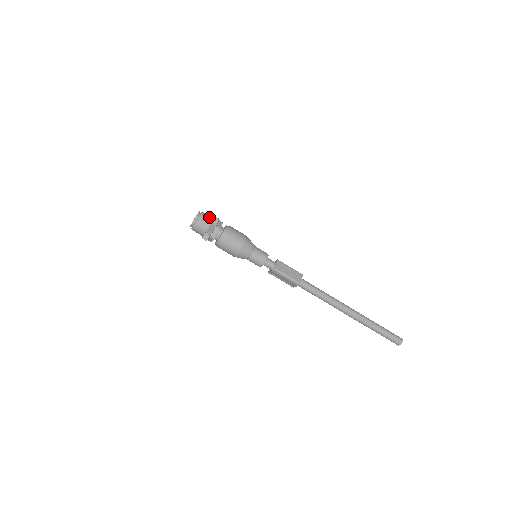
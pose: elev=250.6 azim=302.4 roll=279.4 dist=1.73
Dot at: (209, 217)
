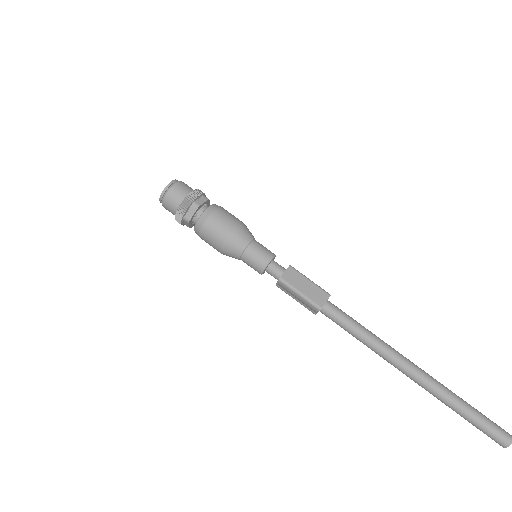
Dot at: (187, 189)
